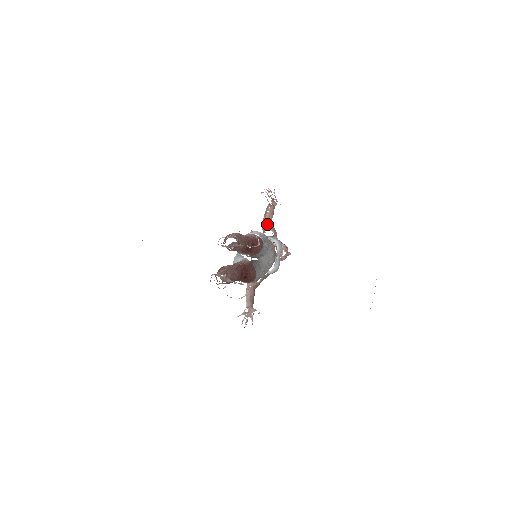
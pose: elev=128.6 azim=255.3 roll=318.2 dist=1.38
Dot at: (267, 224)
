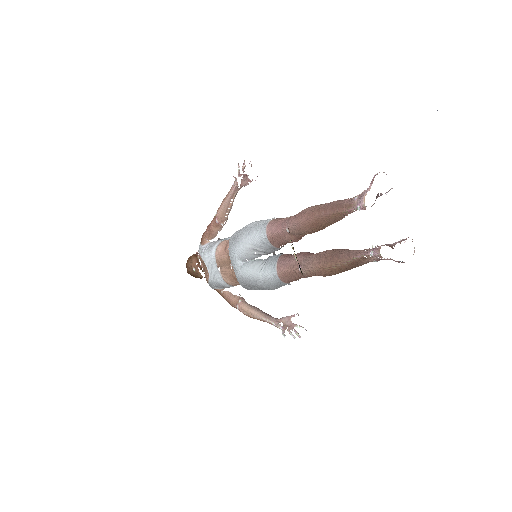
Dot at: (226, 220)
